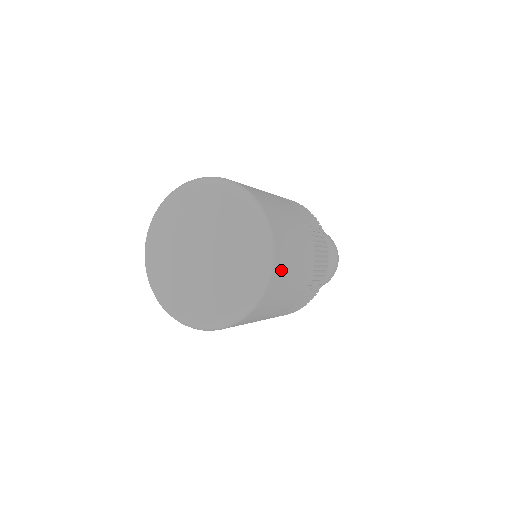
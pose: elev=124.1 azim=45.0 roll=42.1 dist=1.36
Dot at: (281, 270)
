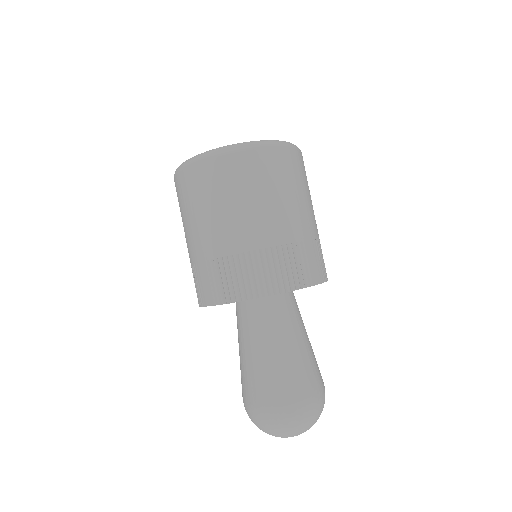
Dot at: (273, 164)
